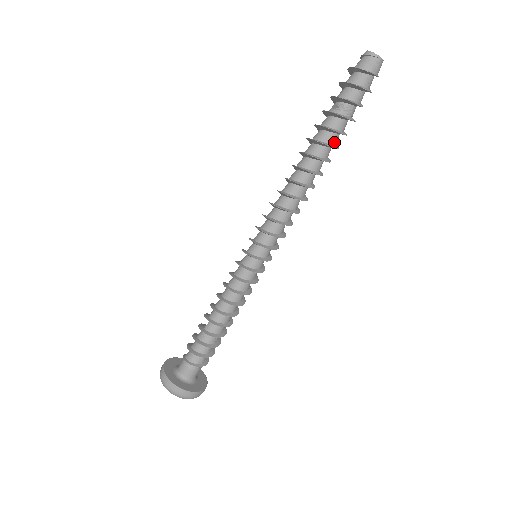
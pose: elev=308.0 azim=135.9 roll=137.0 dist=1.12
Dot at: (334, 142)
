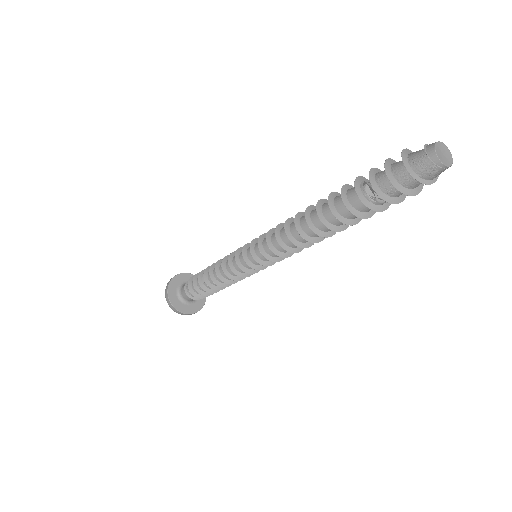
Dot at: occluded
